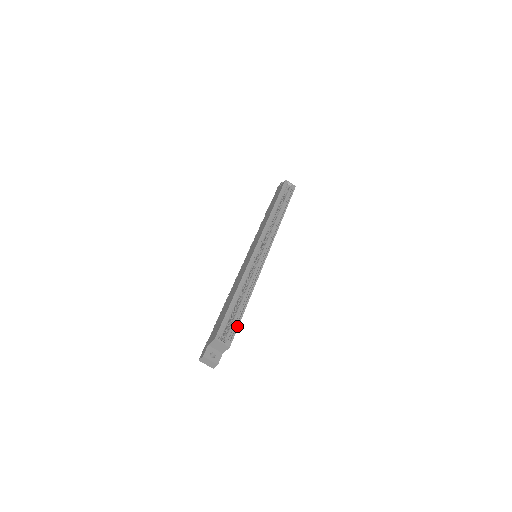
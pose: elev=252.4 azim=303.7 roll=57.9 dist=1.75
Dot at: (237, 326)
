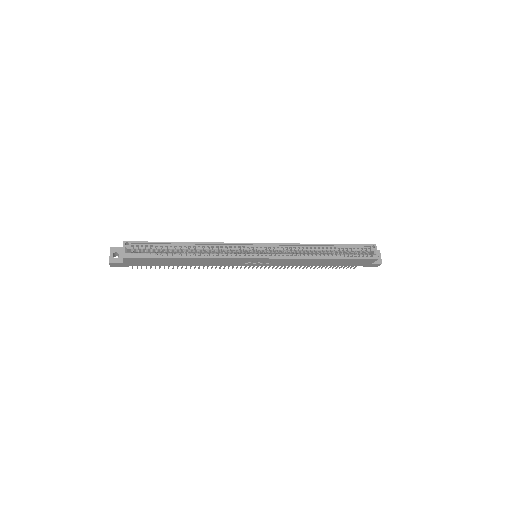
Dot at: (150, 256)
